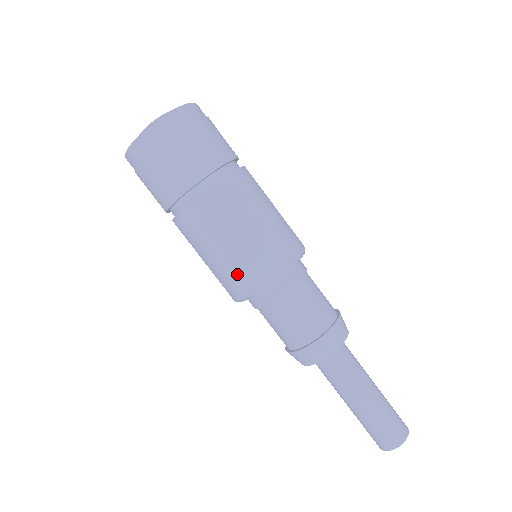
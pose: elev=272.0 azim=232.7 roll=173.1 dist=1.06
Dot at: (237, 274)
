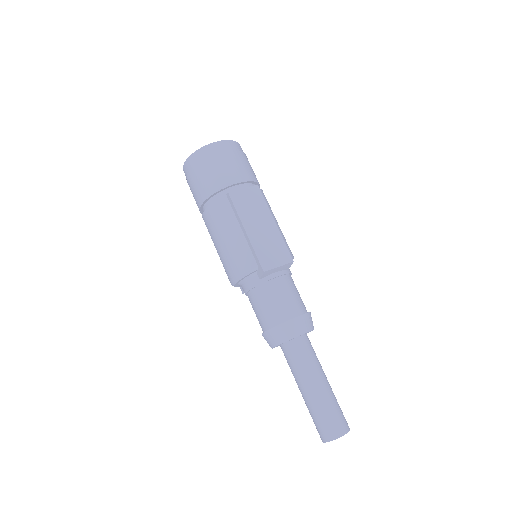
Dot at: (248, 250)
